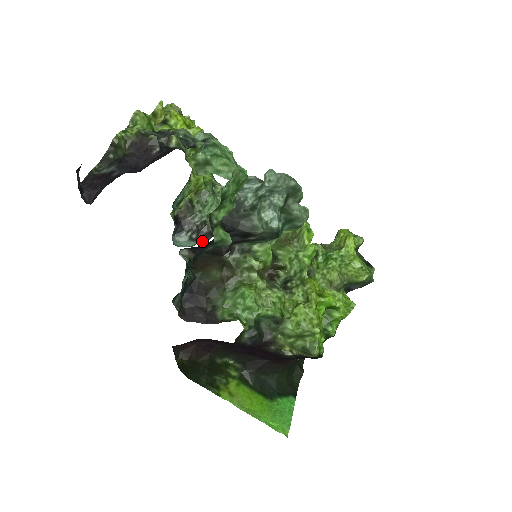
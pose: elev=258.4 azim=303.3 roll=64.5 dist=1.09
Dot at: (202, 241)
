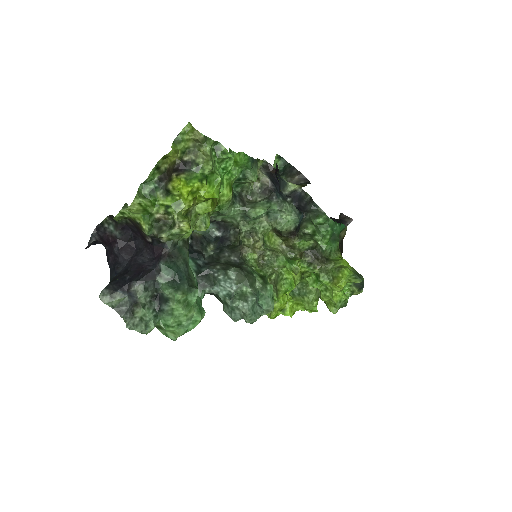
Dot at: (216, 227)
